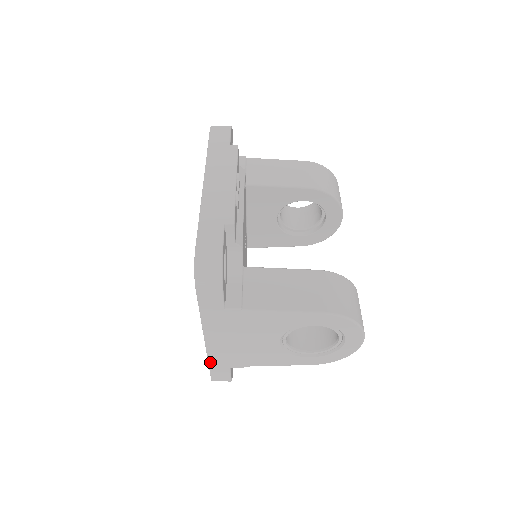
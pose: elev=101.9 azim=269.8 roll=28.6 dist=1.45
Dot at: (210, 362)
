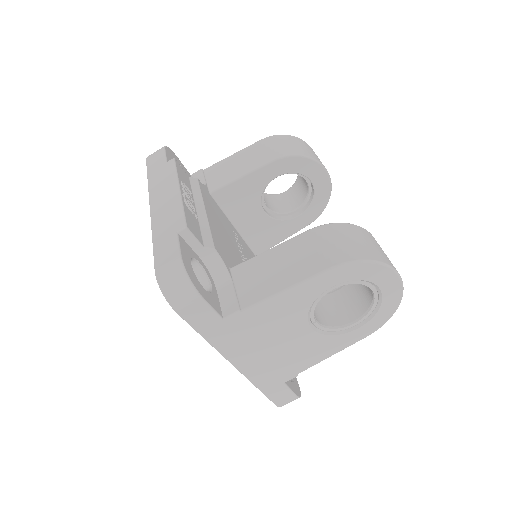
Dot at: (258, 387)
